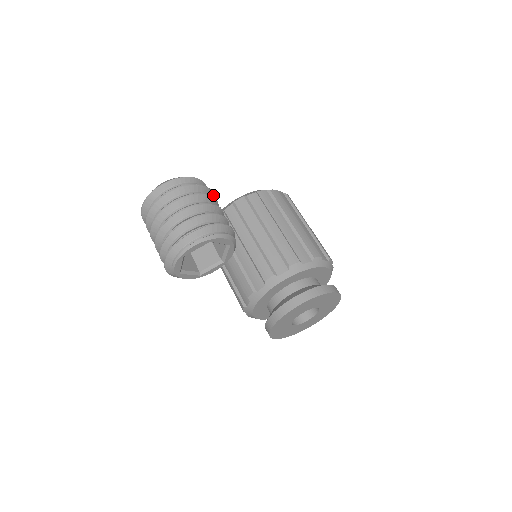
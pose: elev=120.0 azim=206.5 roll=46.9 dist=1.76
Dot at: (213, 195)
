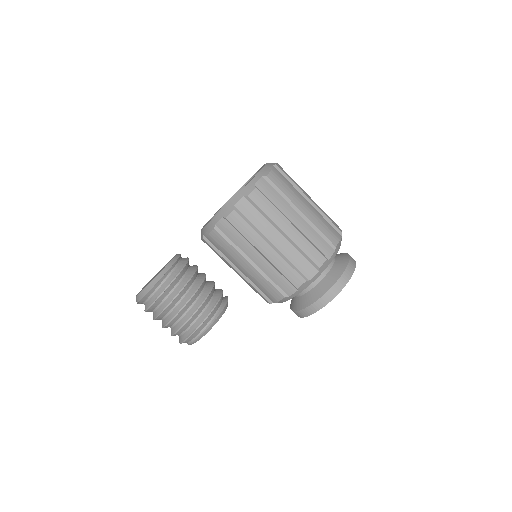
Dot at: (179, 274)
